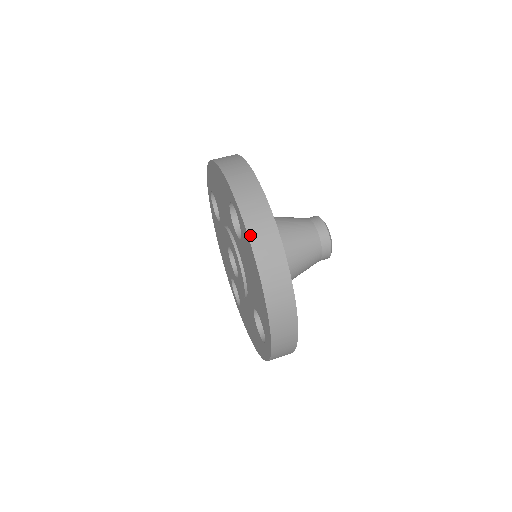
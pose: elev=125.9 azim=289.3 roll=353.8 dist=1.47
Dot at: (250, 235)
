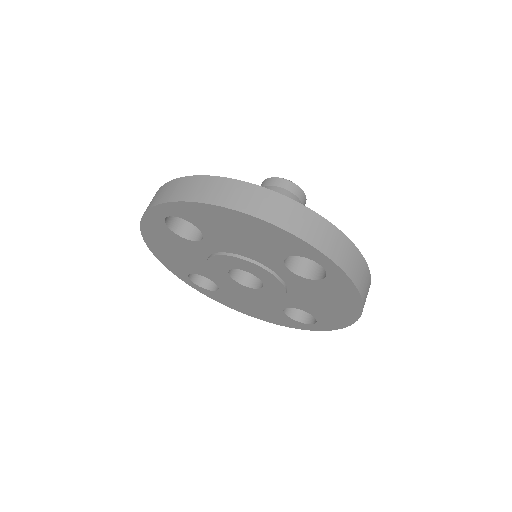
Dot at: (358, 287)
